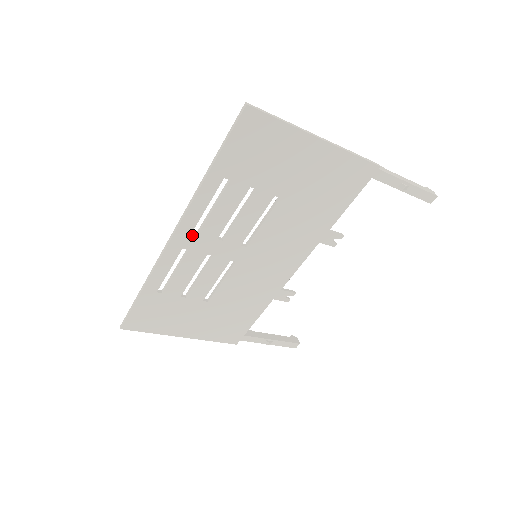
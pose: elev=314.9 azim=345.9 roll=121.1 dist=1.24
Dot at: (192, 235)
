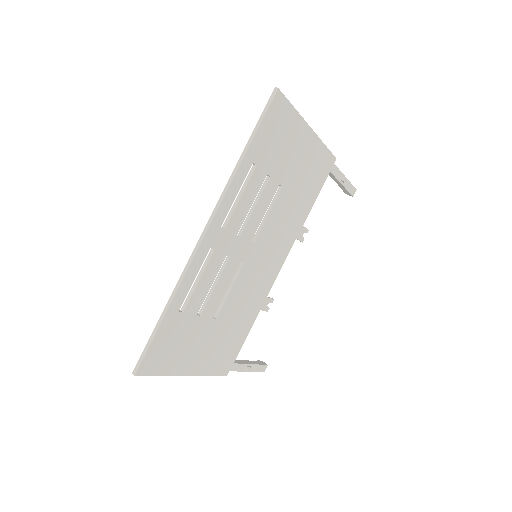
Dot at: (220, 230)
